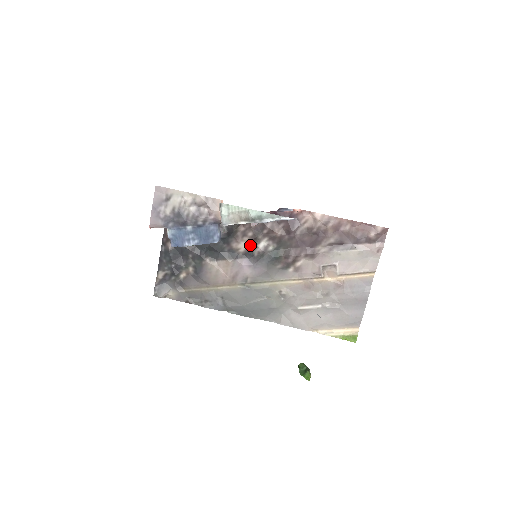
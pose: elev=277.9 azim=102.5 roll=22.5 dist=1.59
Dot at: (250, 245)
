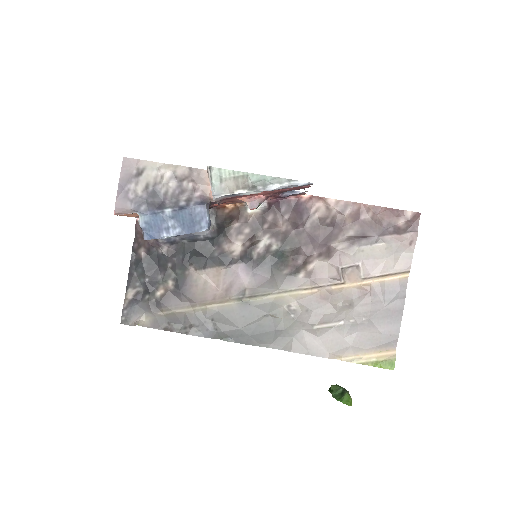
Dot at: (247, 245)
